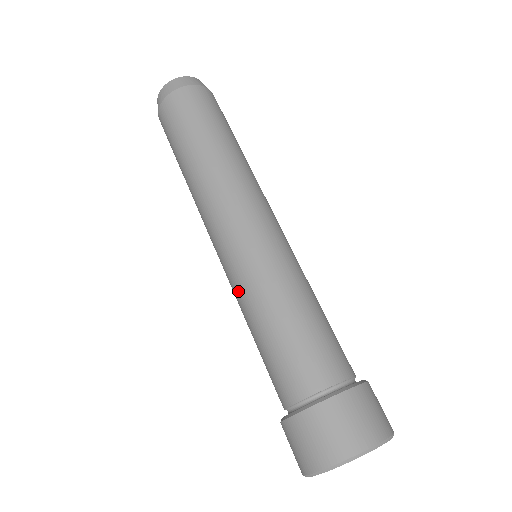
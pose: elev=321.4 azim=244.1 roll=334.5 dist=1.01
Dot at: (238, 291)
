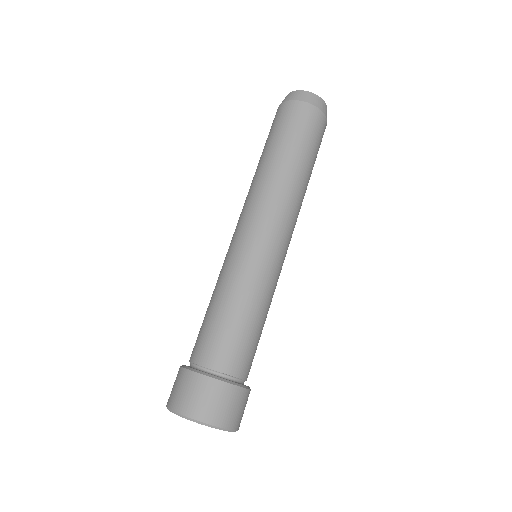
Dot at: occluded
